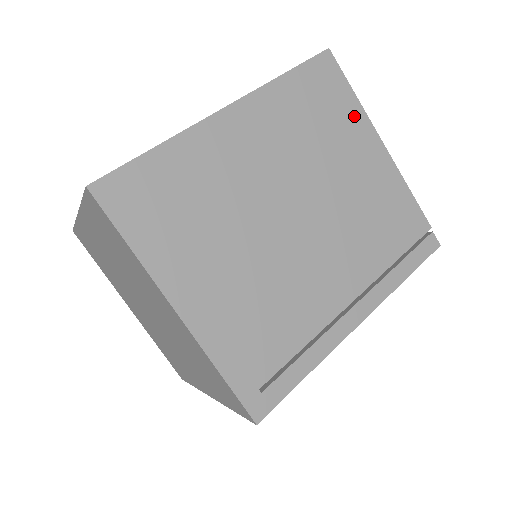
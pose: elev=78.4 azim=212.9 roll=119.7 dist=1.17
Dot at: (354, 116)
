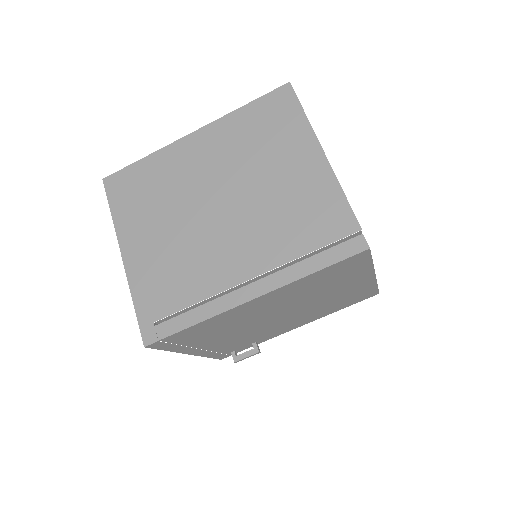
Dot at: (299, 131)
